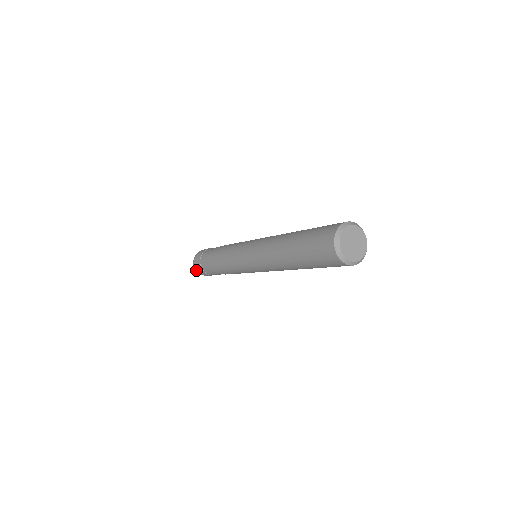
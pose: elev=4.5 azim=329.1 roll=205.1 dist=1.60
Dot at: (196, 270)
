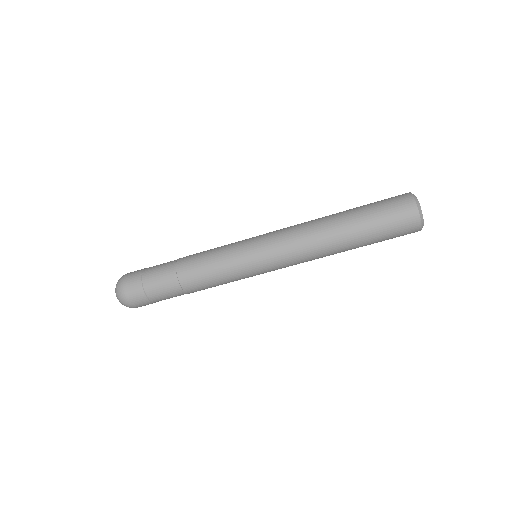
Dot at: (127, 301)
